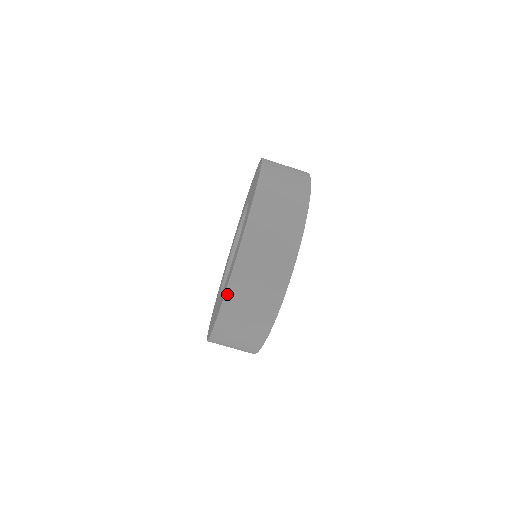
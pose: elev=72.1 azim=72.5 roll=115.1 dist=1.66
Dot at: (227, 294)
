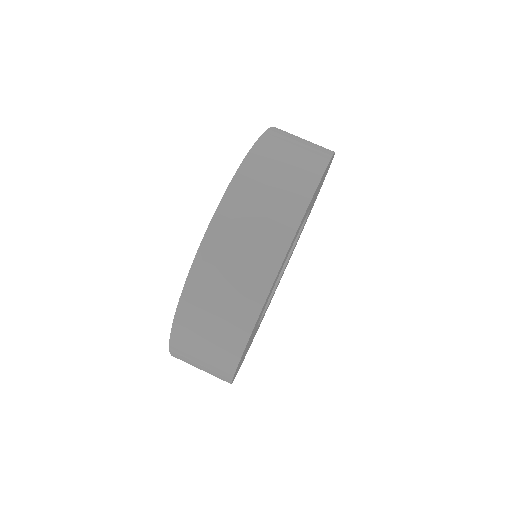
Dot at: (172, 344)
